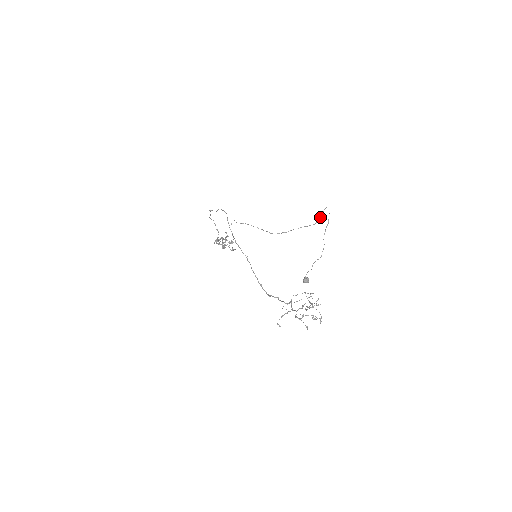
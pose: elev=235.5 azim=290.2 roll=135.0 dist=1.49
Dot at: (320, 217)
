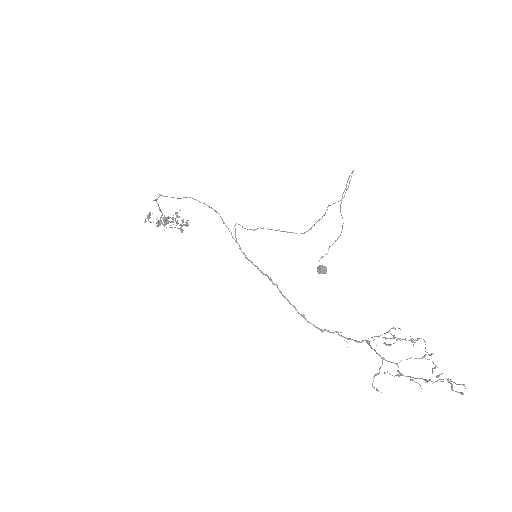
Dot at: (347, 188)
